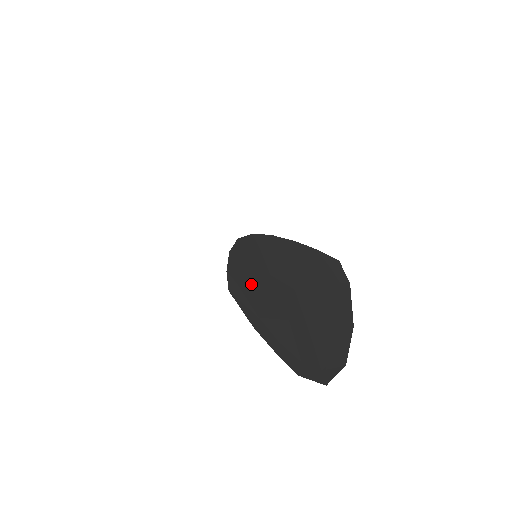
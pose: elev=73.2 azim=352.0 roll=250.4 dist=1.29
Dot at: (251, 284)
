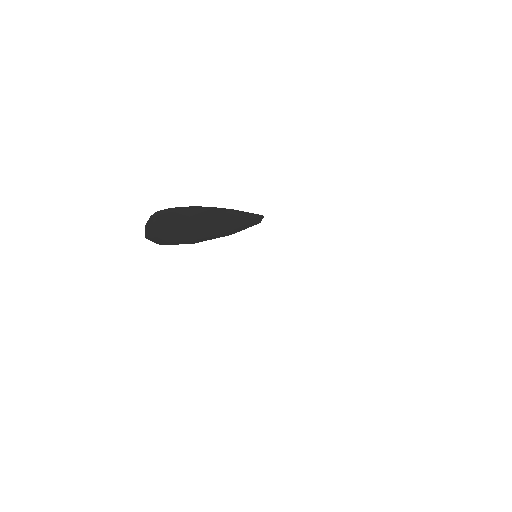
Dot at: (168, 216)
